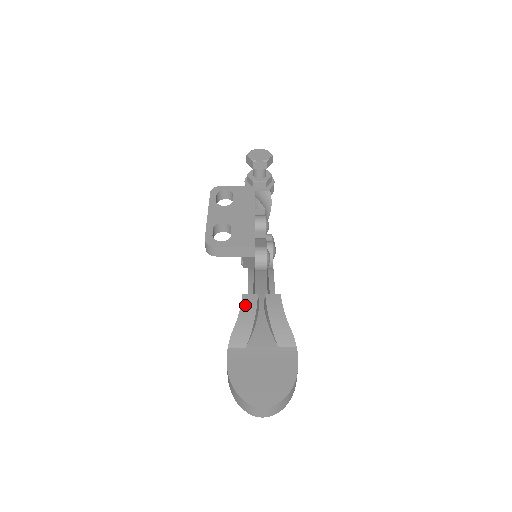
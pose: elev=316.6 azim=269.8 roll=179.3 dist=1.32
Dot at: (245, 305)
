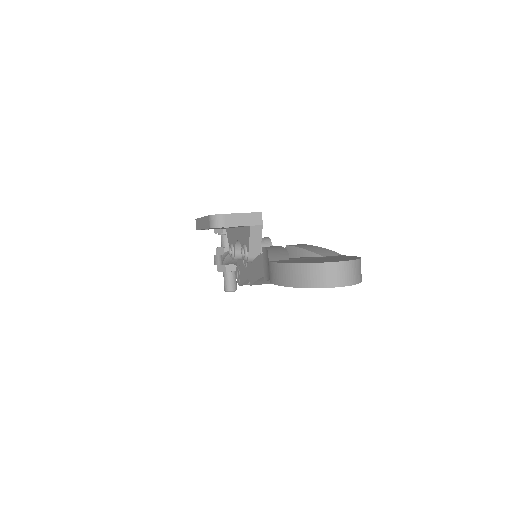
Dot at: (270, 247)
